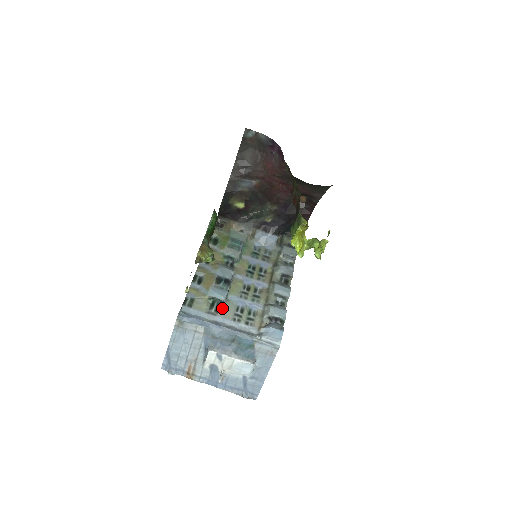
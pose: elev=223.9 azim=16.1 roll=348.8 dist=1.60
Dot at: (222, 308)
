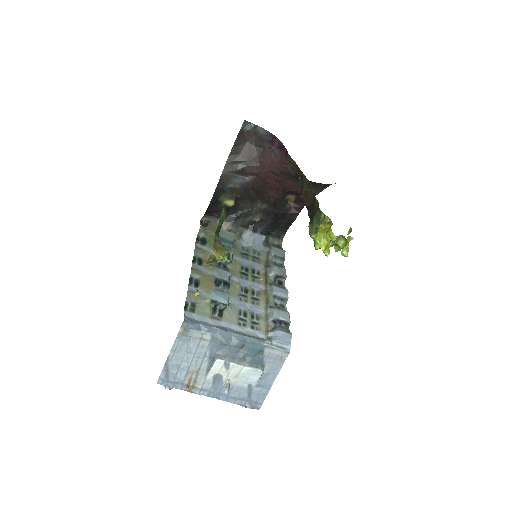
Dot at: (225, 312)
